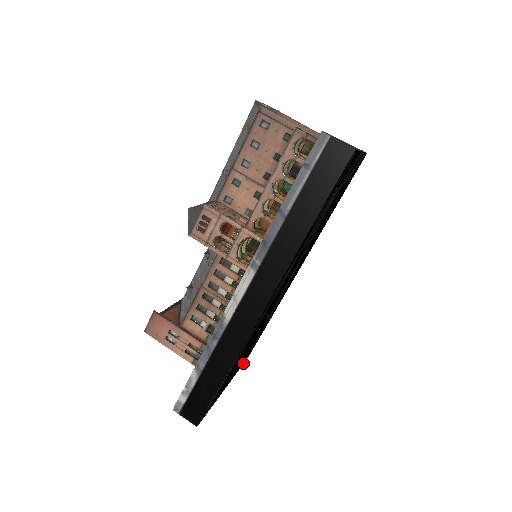
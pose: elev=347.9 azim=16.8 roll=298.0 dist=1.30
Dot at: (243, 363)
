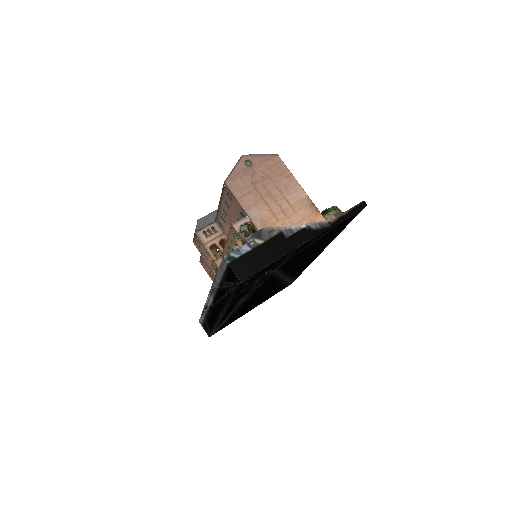
Dot at: occluded
